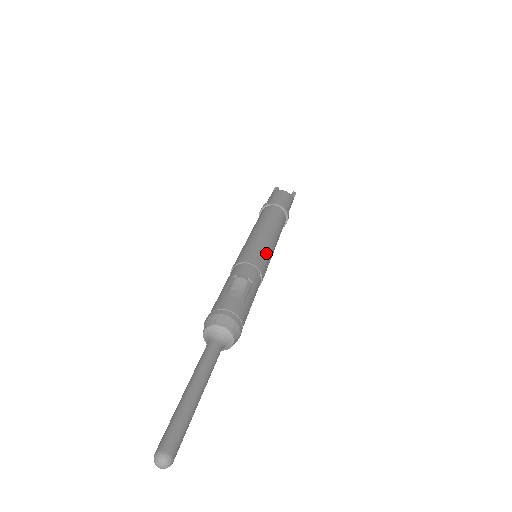
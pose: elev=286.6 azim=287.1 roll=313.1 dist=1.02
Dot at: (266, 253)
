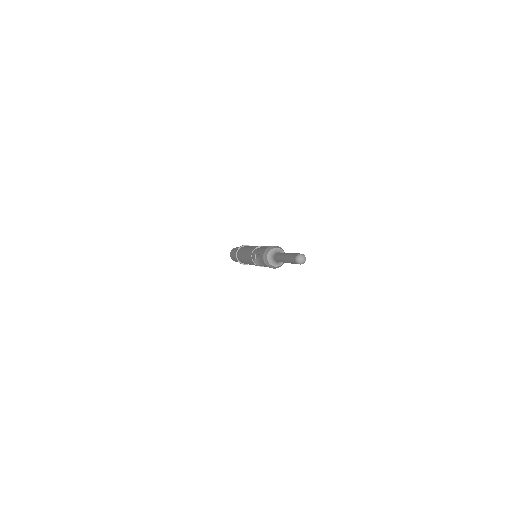
Dot at: occluded
